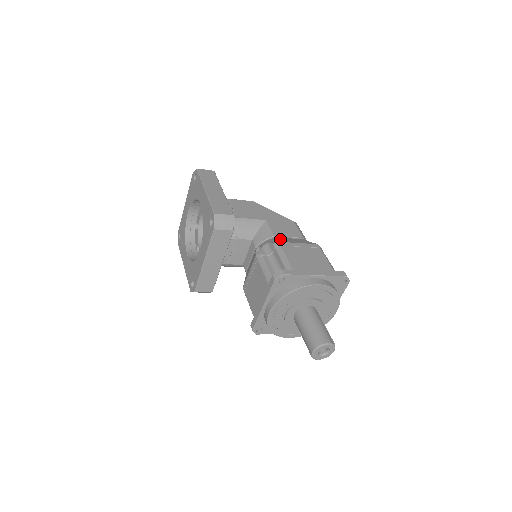
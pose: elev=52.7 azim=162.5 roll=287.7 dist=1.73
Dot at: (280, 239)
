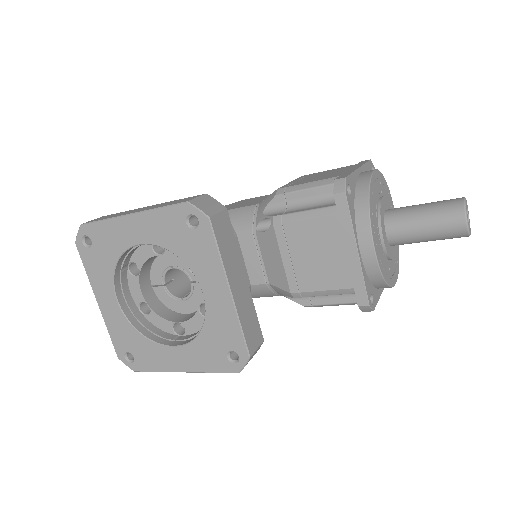
Dot at: occluded
